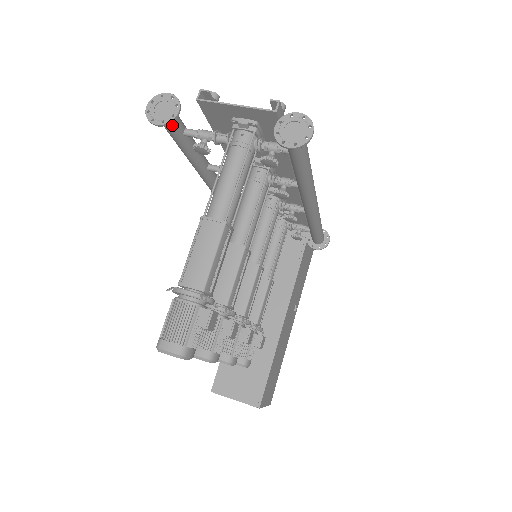
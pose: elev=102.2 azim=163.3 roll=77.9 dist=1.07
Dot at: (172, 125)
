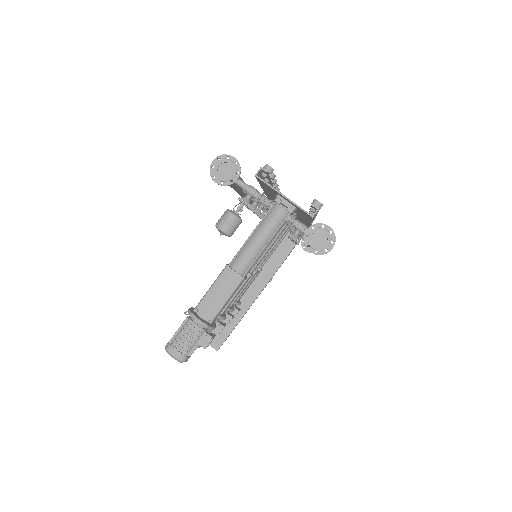
Dot at: occluded
